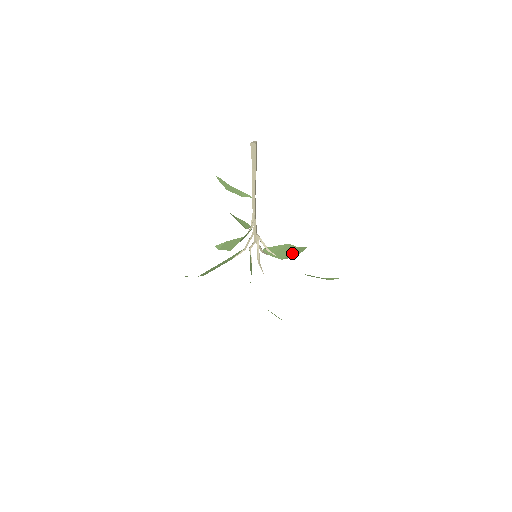
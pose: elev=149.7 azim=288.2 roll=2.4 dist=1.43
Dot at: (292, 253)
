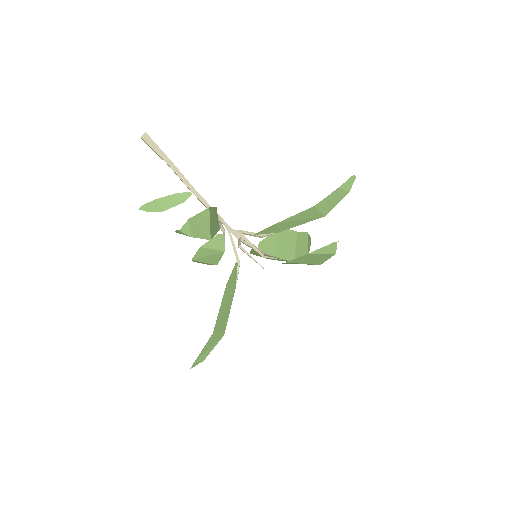
Dot at: (297, 247)
